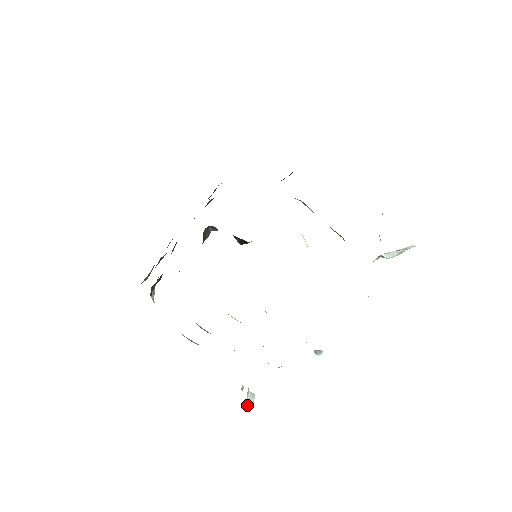
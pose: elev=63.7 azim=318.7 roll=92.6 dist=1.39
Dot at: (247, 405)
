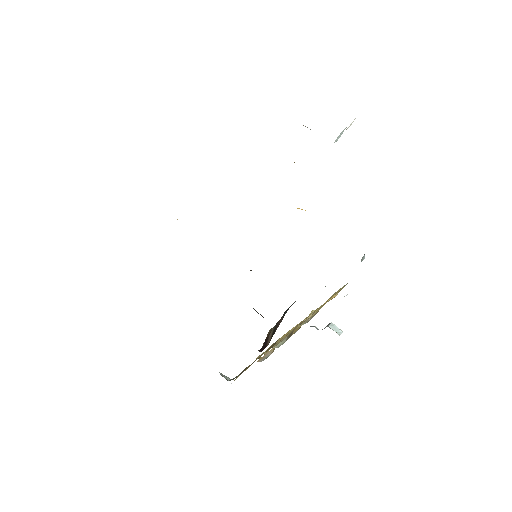
Dot at: (339, 335)
